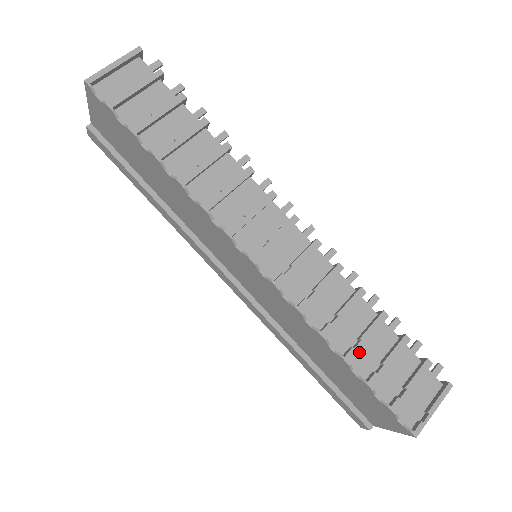
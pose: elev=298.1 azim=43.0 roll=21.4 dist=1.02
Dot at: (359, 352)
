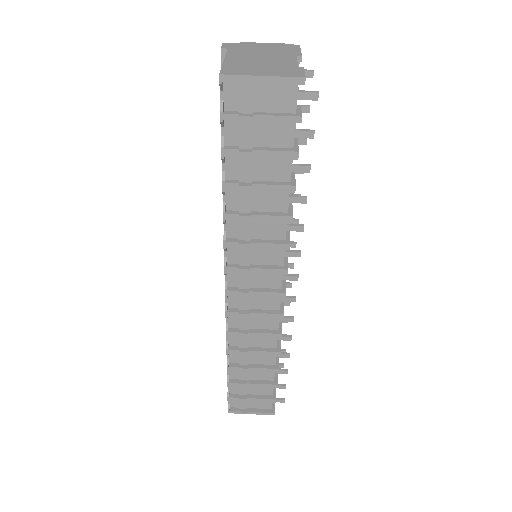
Dot at: (242, 369)
